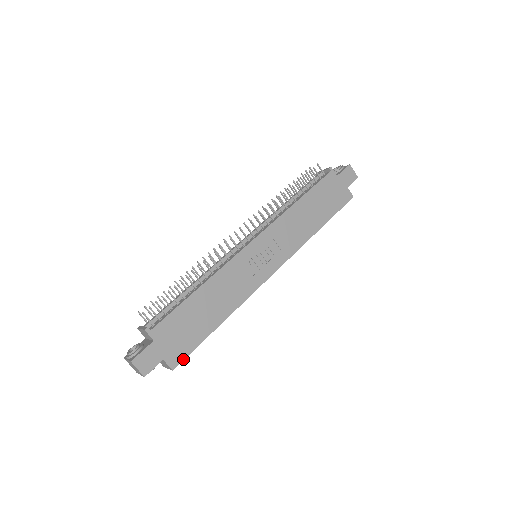
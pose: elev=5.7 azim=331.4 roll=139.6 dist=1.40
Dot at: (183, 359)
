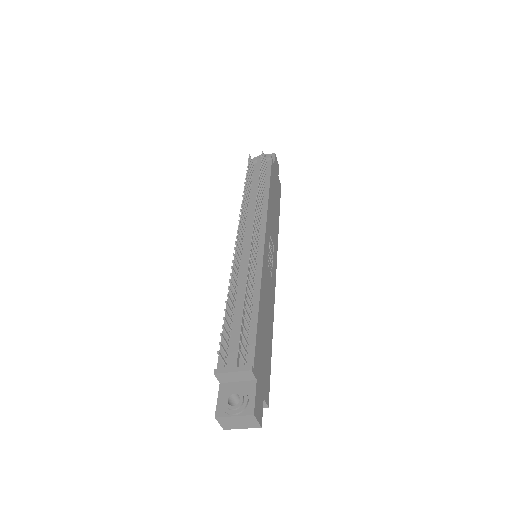
Dot at: (269, 390)
